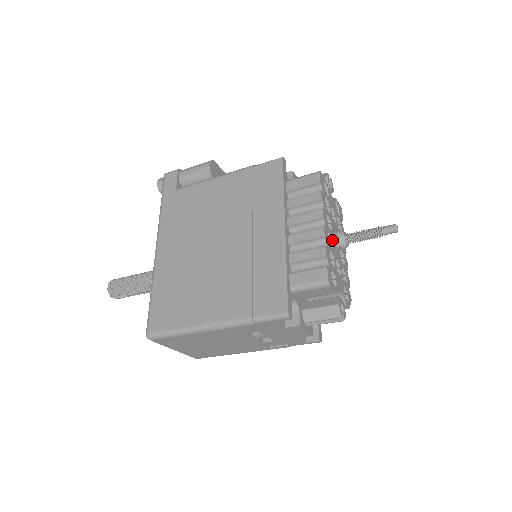
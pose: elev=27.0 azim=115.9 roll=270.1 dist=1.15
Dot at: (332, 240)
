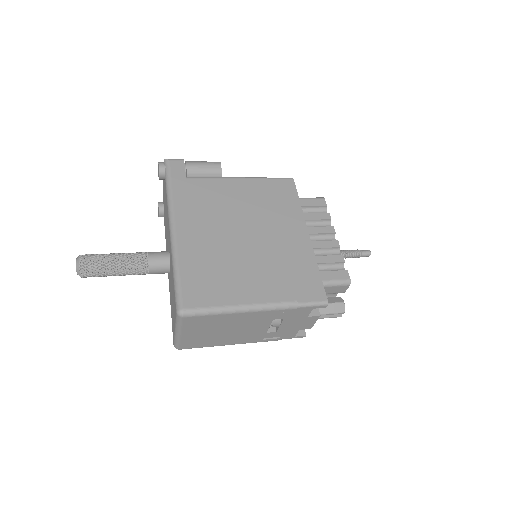
Dot at: occluded
